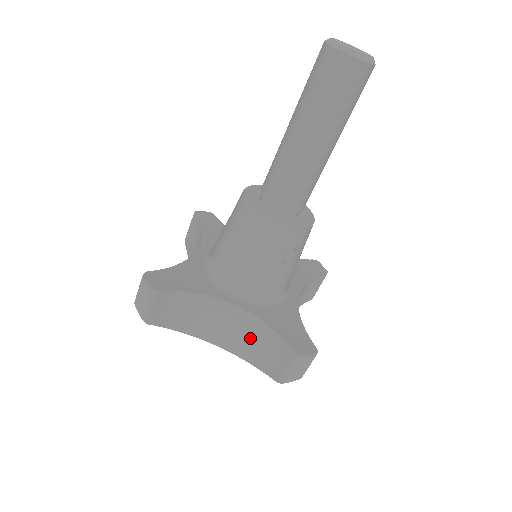
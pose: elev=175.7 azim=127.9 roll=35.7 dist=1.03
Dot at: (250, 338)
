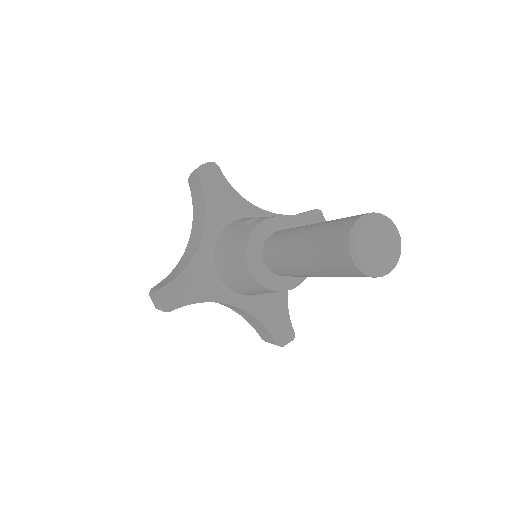
Dot at: (244, 314)
